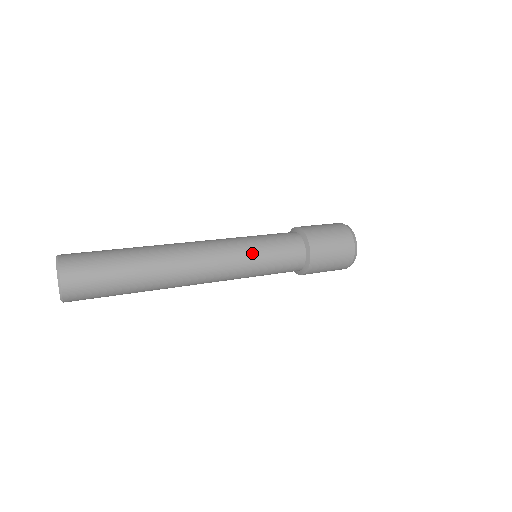
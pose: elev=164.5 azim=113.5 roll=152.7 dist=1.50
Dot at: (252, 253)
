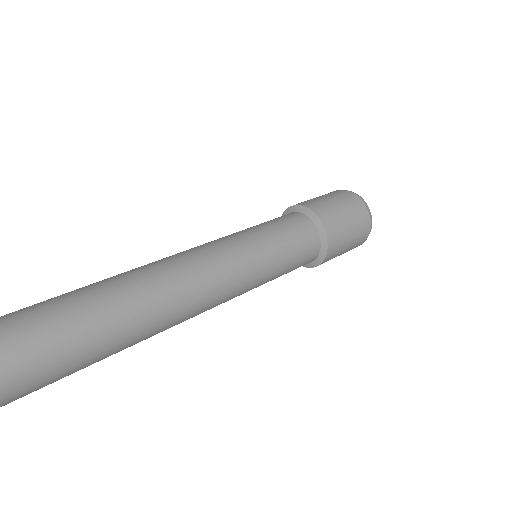
Dot at: (248, 238)
